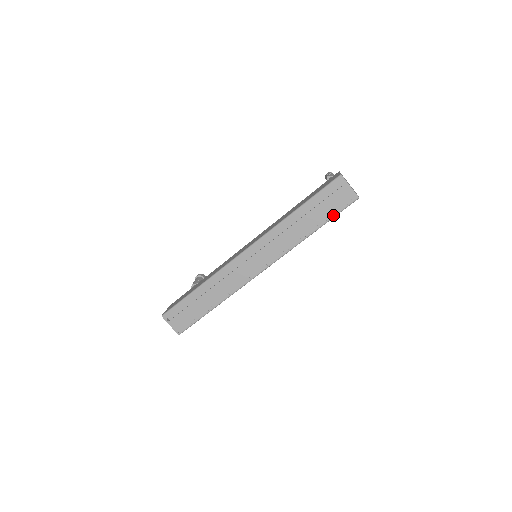
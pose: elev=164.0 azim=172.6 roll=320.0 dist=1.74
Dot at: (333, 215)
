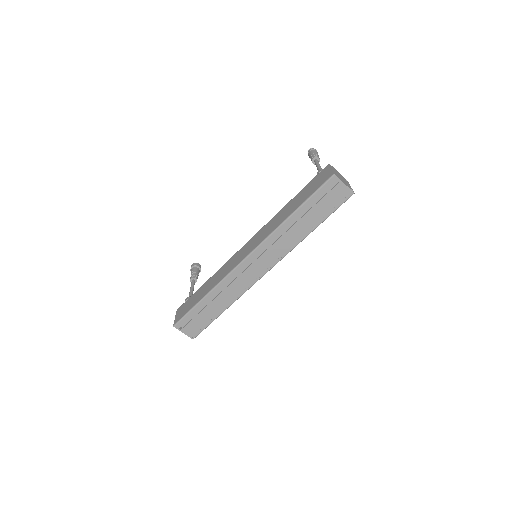
Dot at: (330, 213)
